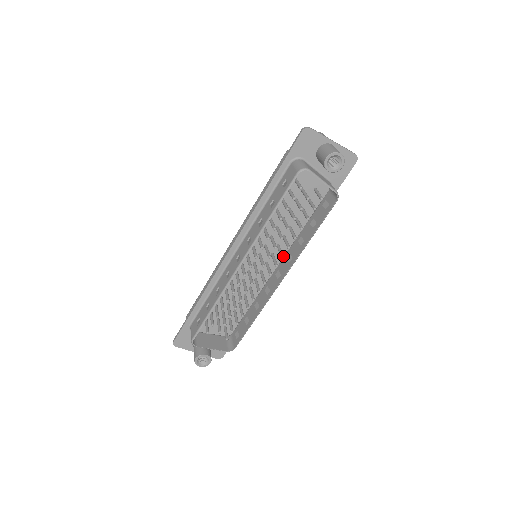
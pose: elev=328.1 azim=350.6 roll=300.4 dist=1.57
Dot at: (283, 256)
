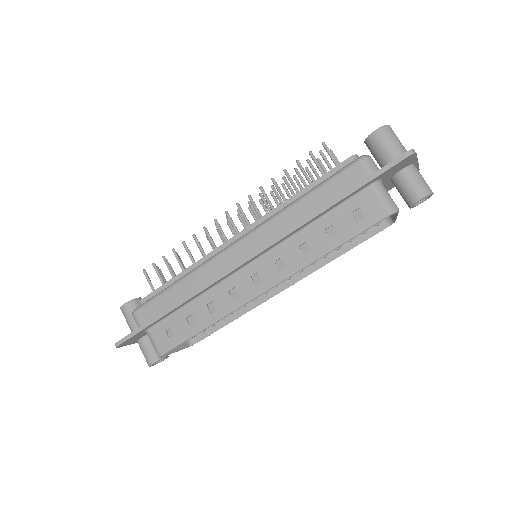
Dot at: (302, 271)
